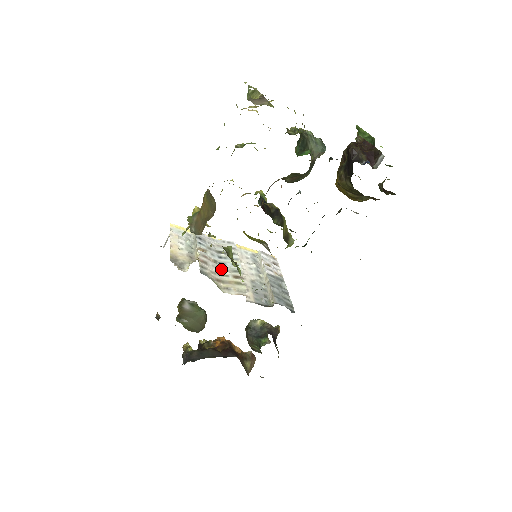
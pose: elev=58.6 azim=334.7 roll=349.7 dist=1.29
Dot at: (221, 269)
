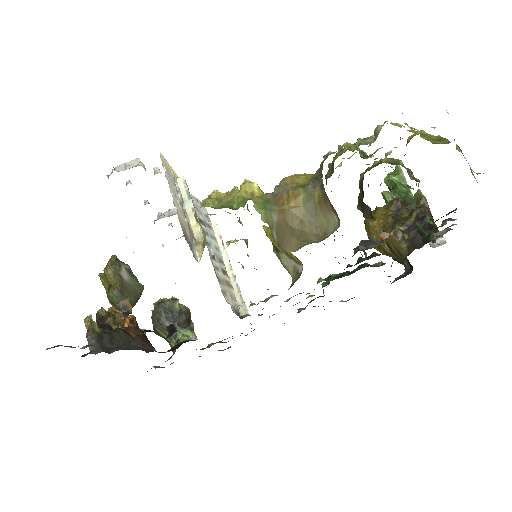
Dot at: (210, 254)
